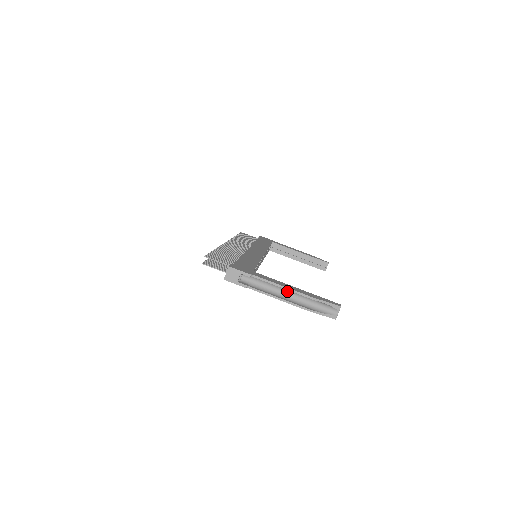
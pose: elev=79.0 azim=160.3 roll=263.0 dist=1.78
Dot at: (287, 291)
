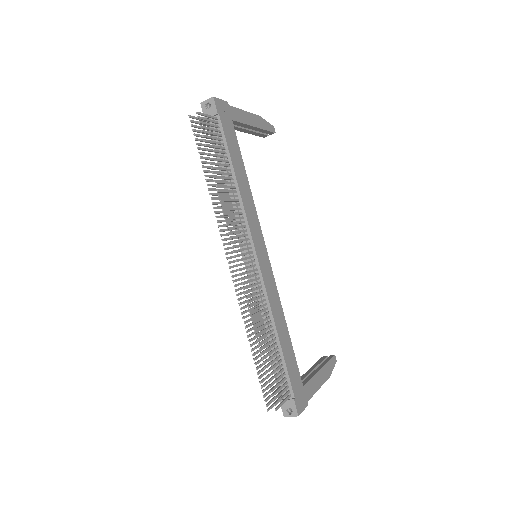
Dot at: occluded
